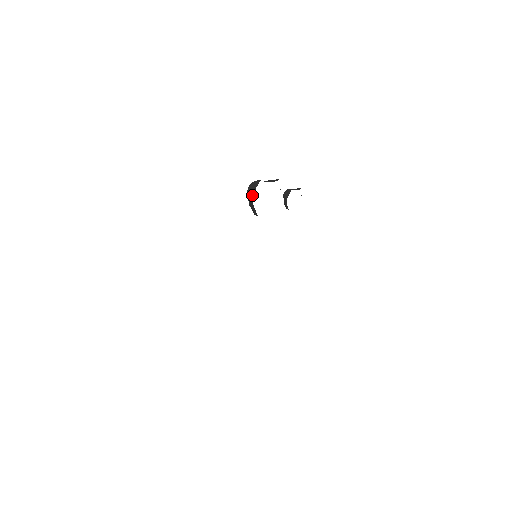
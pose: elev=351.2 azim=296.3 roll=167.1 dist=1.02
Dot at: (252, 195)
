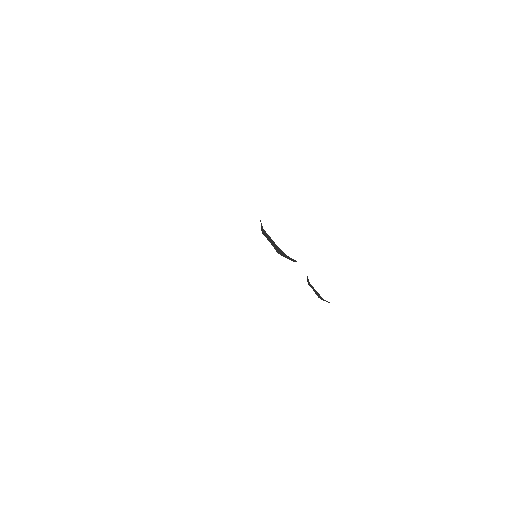
Dot at: occluded
